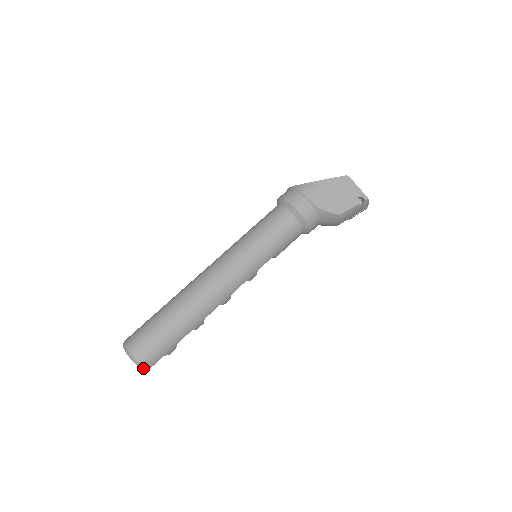
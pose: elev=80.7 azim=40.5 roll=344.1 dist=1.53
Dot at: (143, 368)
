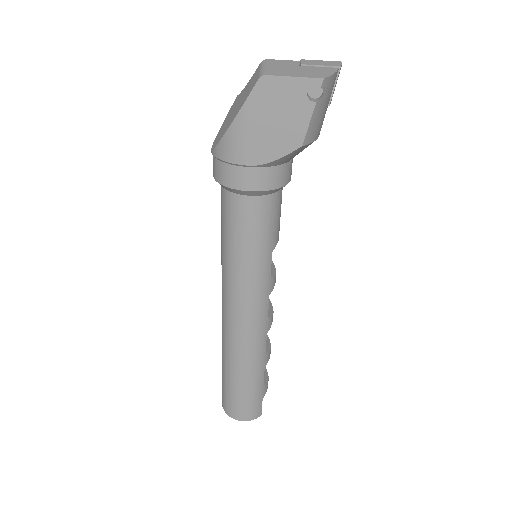
Dot at: (255, 418)
